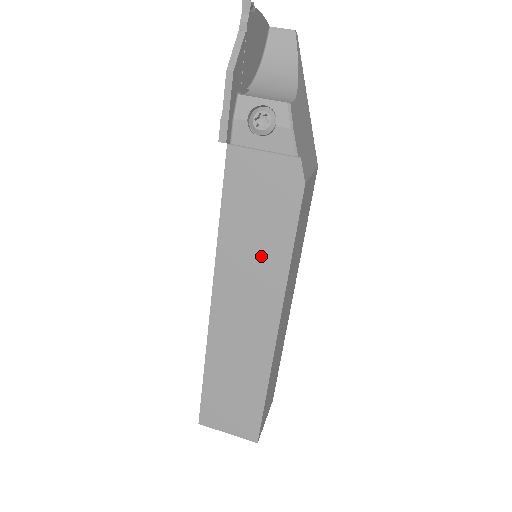
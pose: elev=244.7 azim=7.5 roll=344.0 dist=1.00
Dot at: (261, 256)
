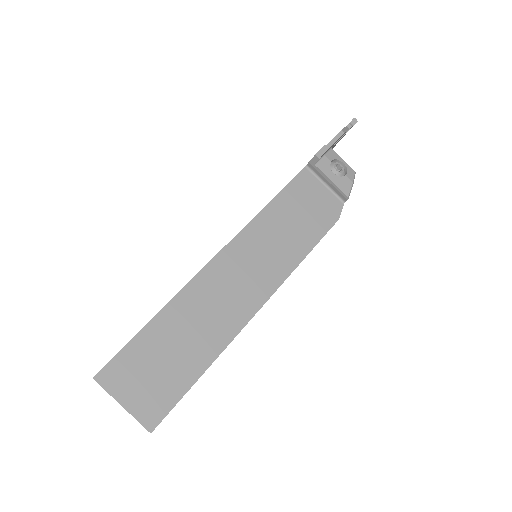
Dot at: (283, 245)
